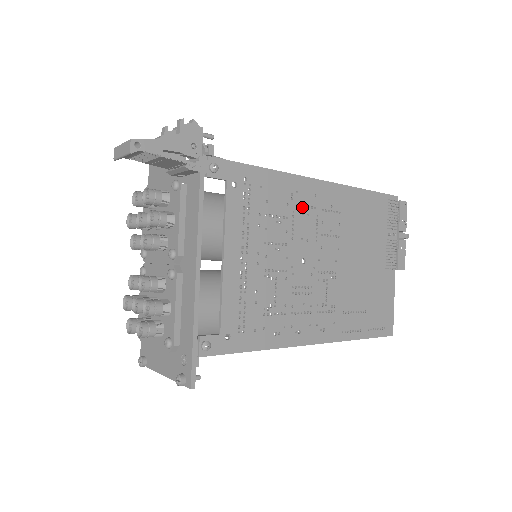
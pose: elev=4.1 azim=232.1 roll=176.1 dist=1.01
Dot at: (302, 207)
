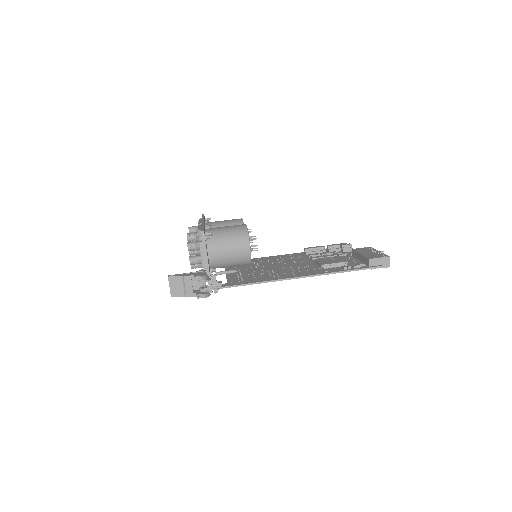
Dot at: occluded
